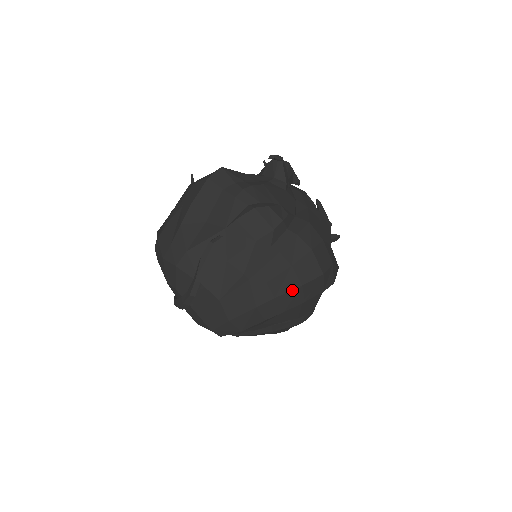
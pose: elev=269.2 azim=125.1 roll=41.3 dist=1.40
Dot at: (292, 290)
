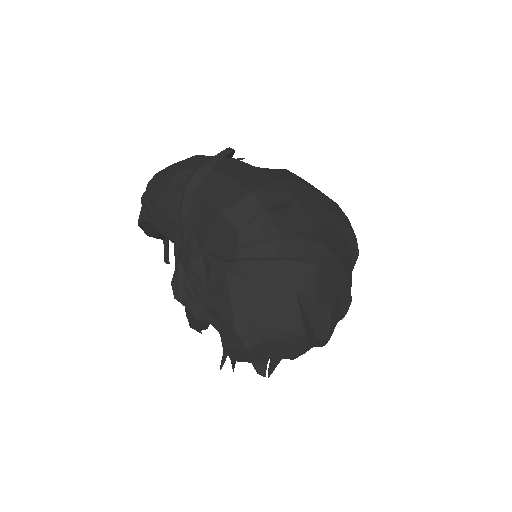
Dot at: (330, 199)
